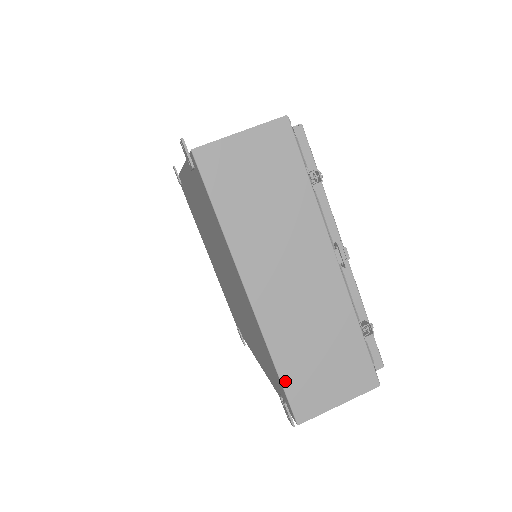
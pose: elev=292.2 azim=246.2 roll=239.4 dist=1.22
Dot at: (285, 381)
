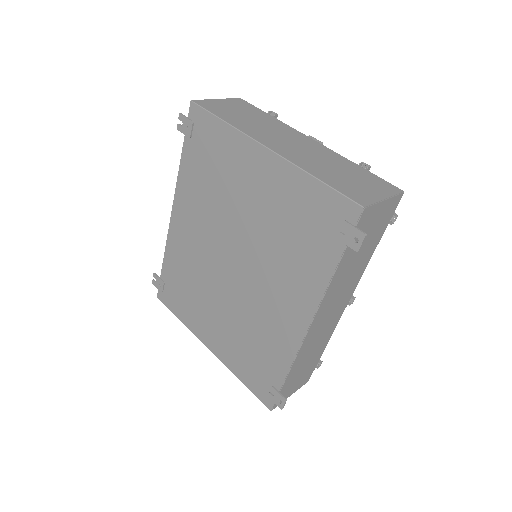
Dot at: (330, 184)
